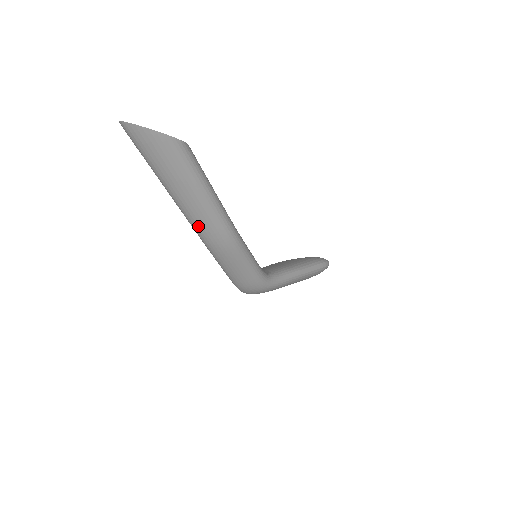
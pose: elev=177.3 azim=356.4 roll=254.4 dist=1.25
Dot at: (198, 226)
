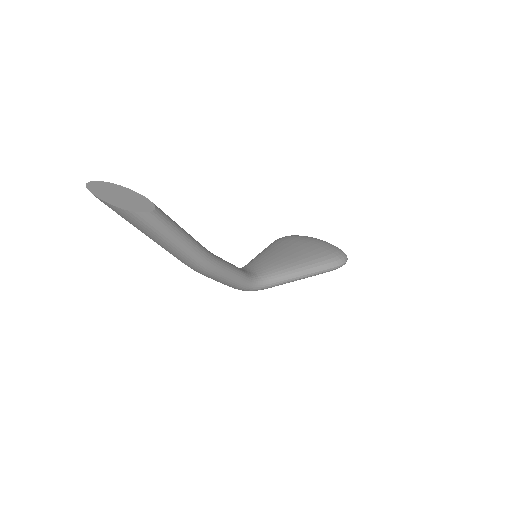
Dot at: (174, 256)
